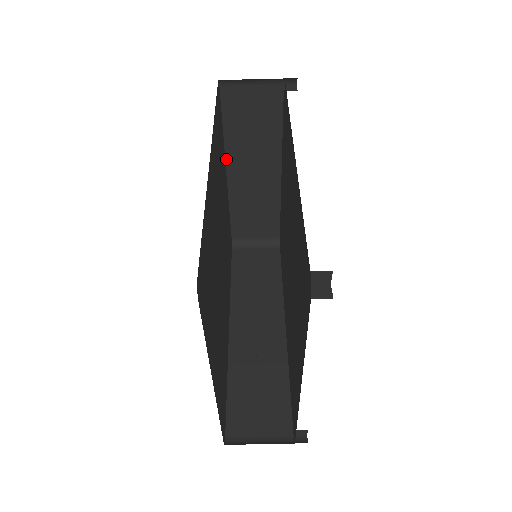
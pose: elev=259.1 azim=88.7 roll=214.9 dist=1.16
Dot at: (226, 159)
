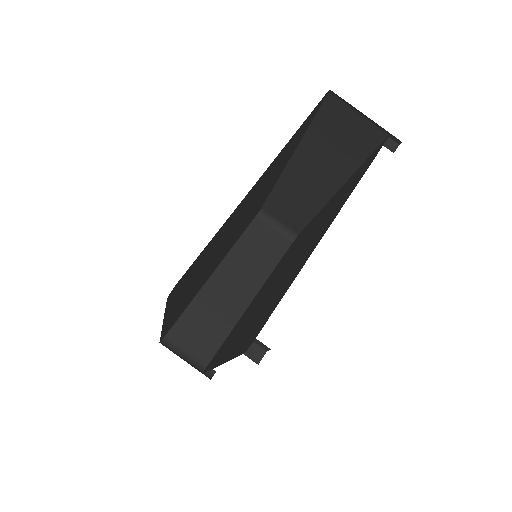
Dot at: (222, 262)
